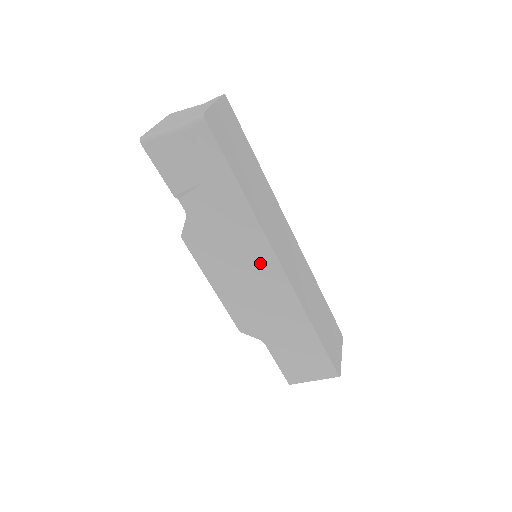
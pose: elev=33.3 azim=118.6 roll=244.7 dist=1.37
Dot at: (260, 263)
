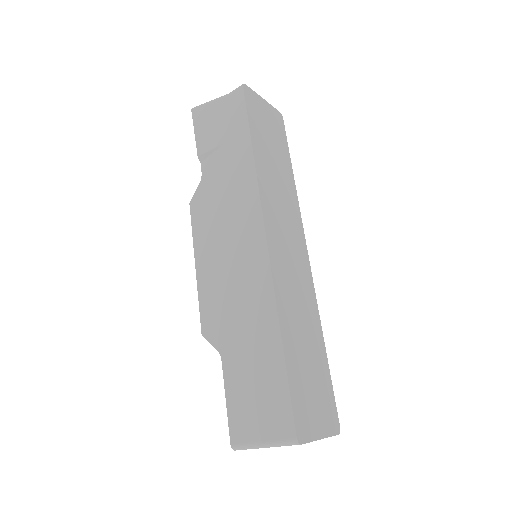
Dot at: (247, 232)
